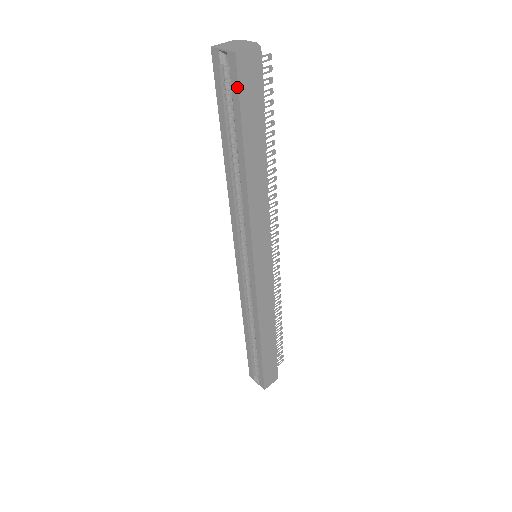
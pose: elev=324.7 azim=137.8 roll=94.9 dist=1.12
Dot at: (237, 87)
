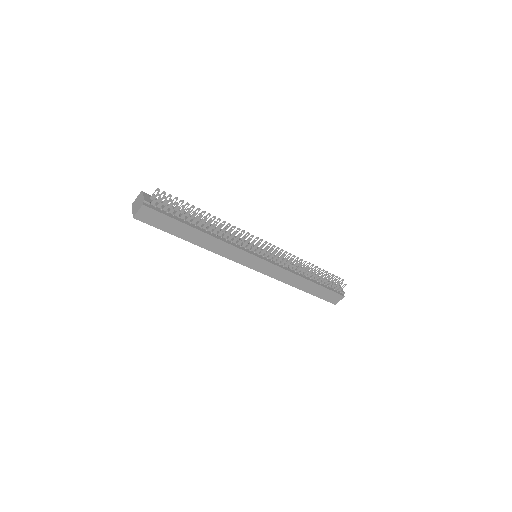
Dot at: (150, 225)
